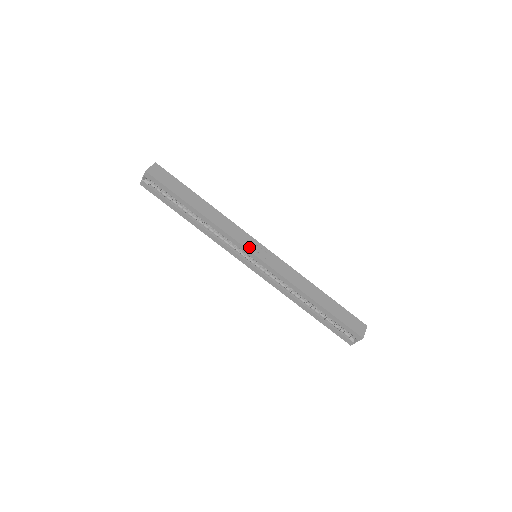
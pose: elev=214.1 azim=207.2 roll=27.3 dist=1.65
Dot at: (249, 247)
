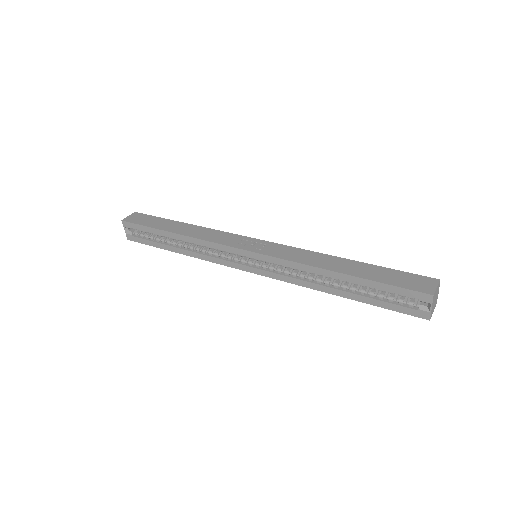
Dot at: (237, 245)
